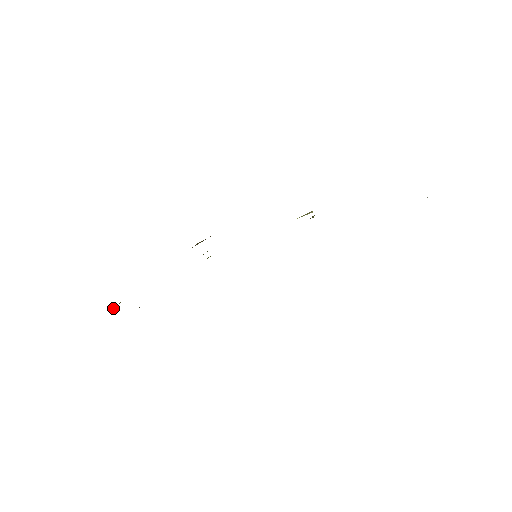
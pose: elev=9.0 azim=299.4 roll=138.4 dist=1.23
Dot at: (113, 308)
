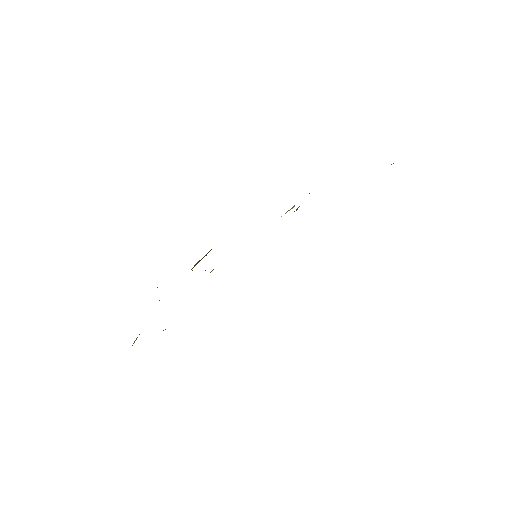
Dot at: (134, 341)
